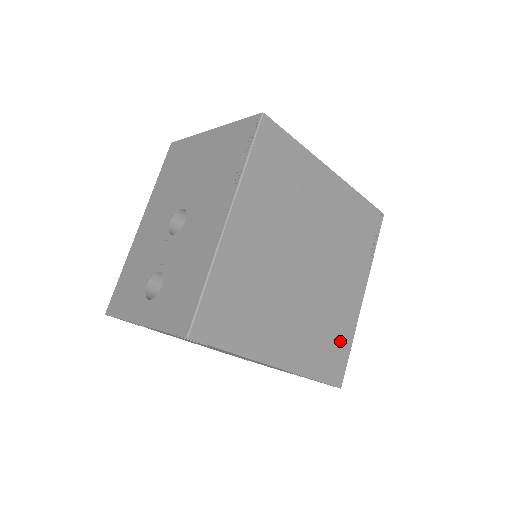
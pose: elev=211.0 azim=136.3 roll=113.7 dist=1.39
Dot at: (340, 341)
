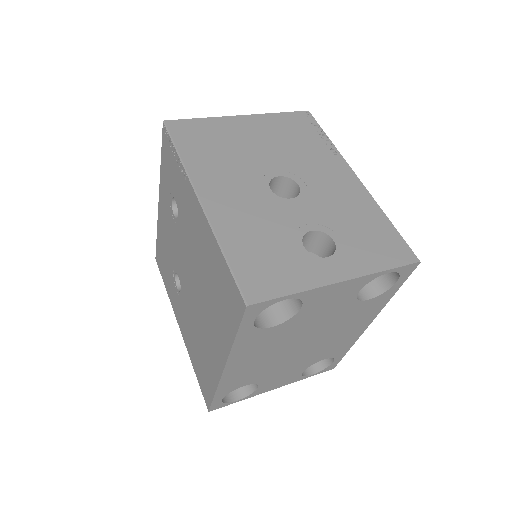
Dot at: occluded
